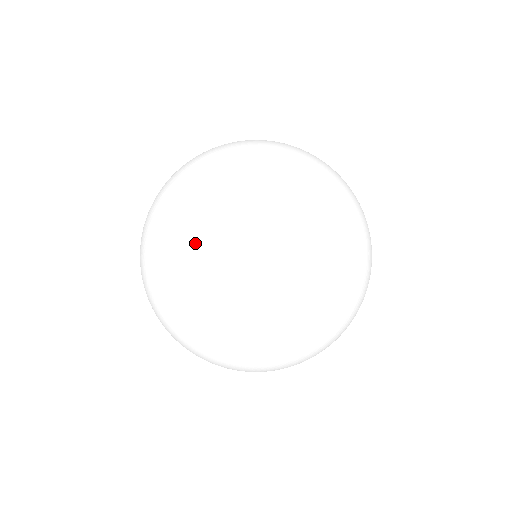
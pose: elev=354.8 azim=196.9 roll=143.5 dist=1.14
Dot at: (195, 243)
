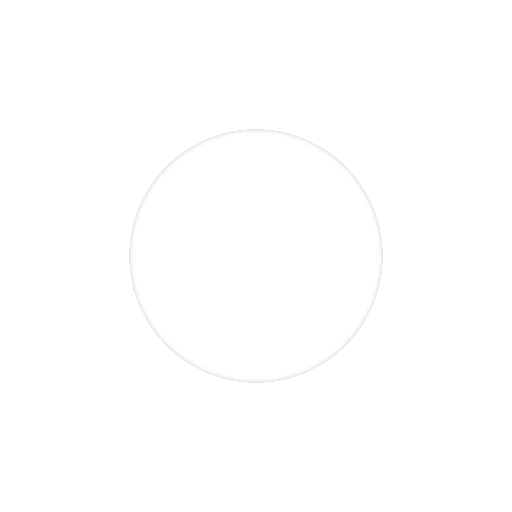
Dot at: (209, 341)
